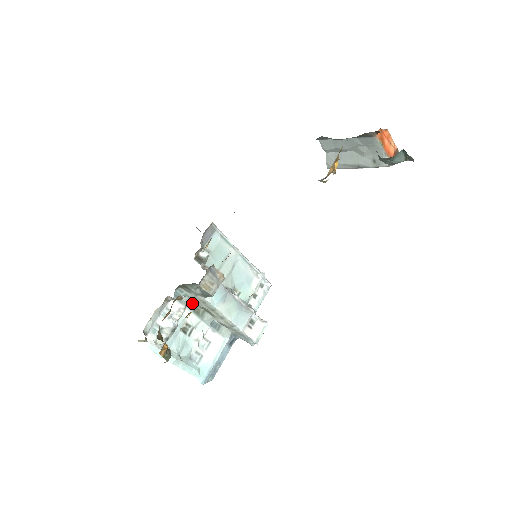
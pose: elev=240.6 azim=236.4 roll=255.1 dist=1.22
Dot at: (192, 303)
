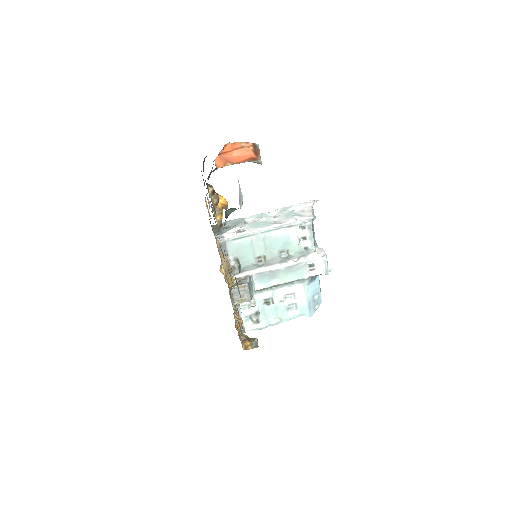
Dot at: occluded
